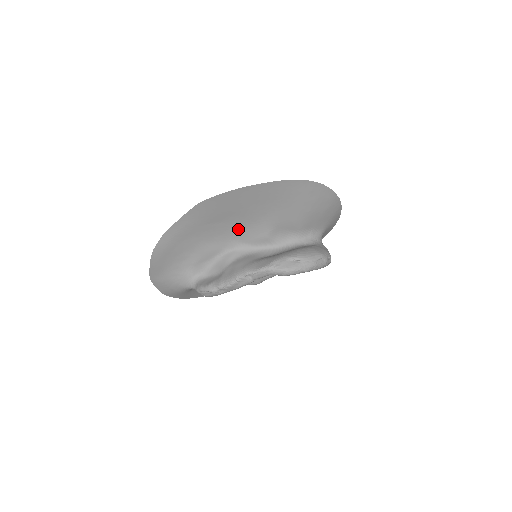
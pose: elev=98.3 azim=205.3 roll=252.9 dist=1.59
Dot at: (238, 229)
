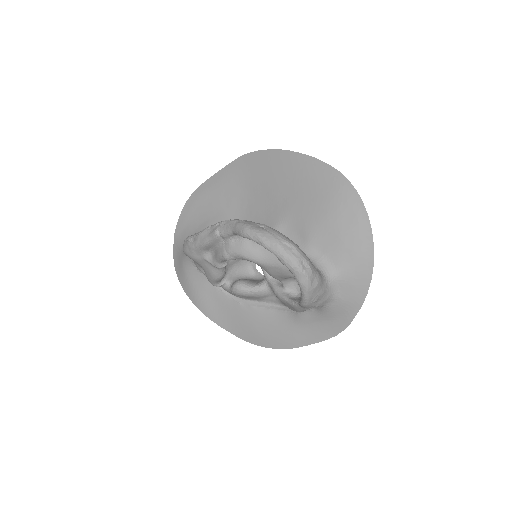
Dot at: (258, 209)
